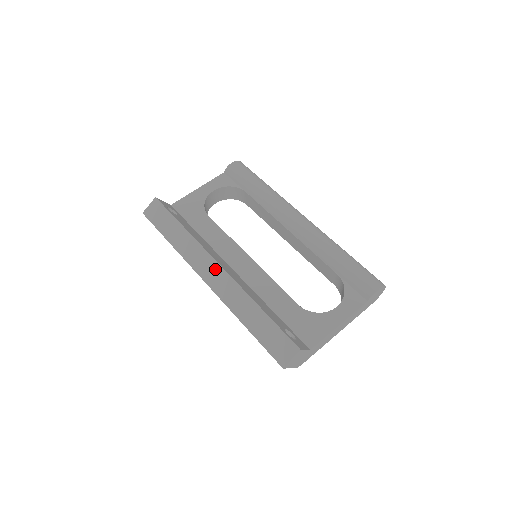
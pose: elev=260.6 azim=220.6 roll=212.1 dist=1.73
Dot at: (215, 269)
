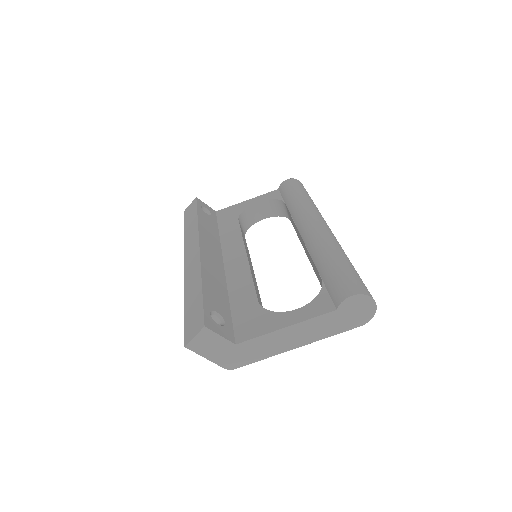
Dot at: (195, 250)
